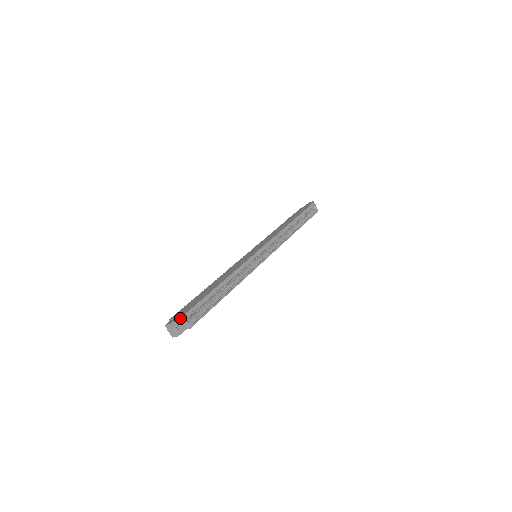
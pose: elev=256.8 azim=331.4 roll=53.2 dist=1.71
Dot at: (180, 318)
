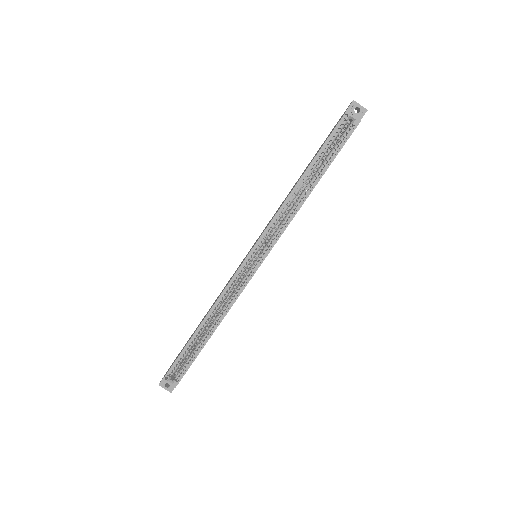
Dot at: (165, 378)
